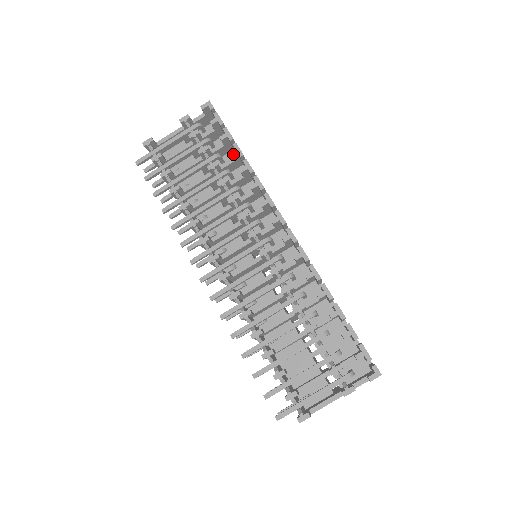
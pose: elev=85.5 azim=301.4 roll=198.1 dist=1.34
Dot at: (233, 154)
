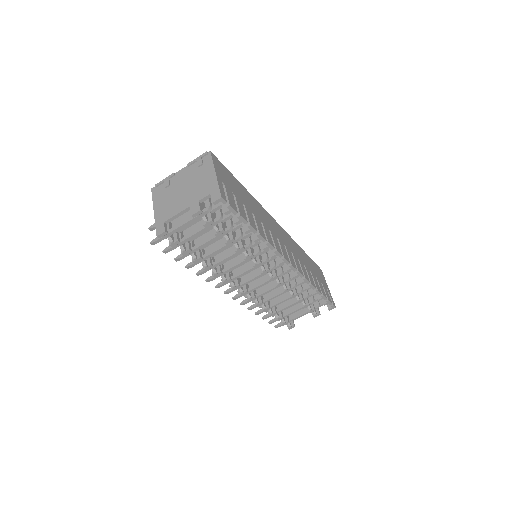
Dot at: occluded
